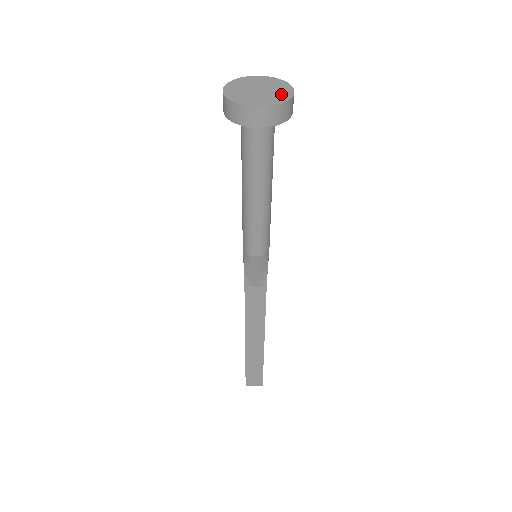
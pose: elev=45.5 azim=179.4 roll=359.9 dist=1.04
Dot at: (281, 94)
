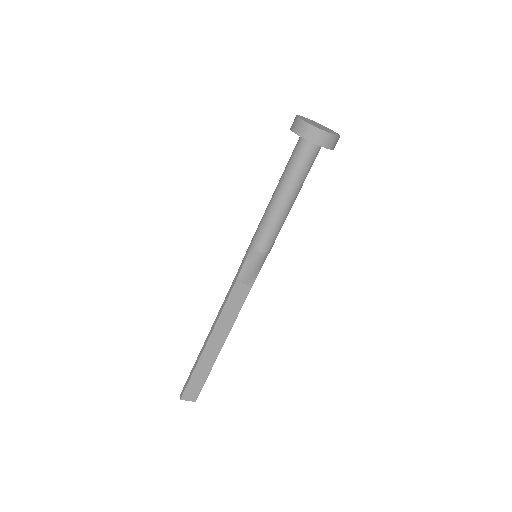
Dot at: (333, 132)
